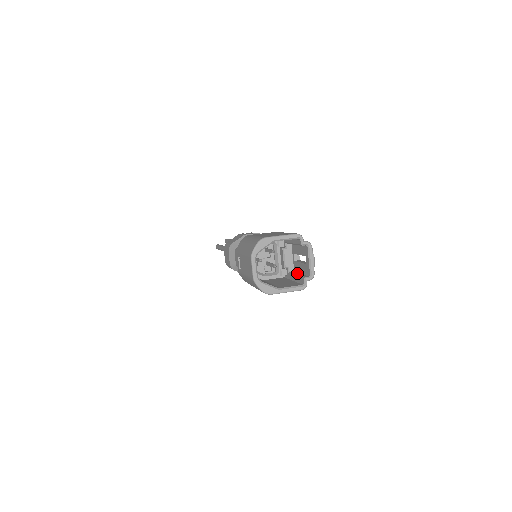
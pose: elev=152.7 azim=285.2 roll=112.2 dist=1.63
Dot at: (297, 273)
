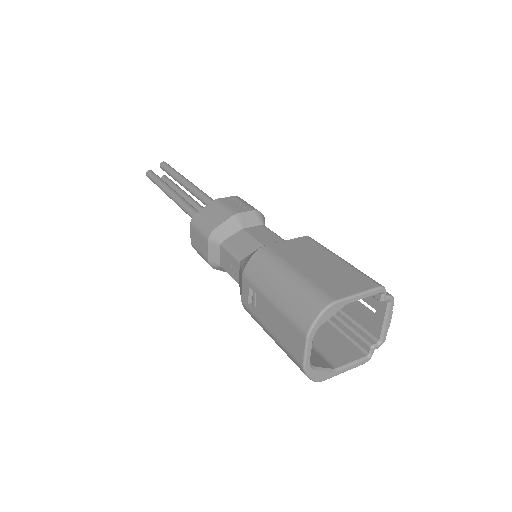
Dot at: (344, 318)
